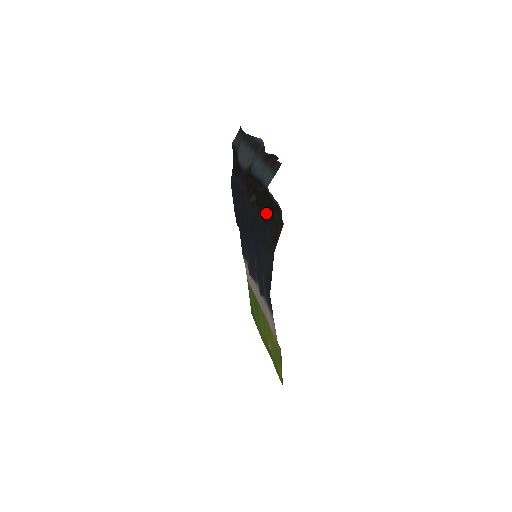
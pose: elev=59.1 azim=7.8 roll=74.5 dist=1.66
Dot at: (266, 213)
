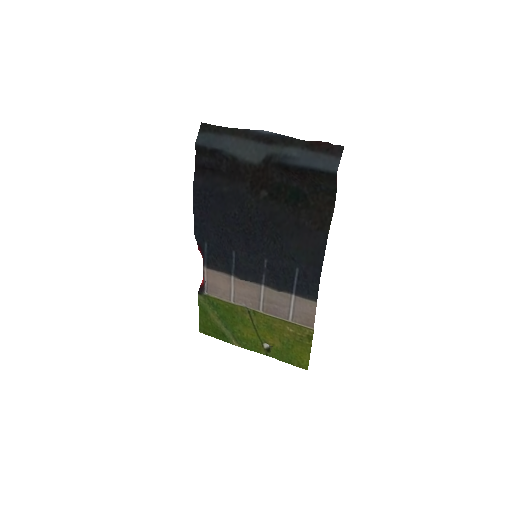
Dot at: (292, 203)
